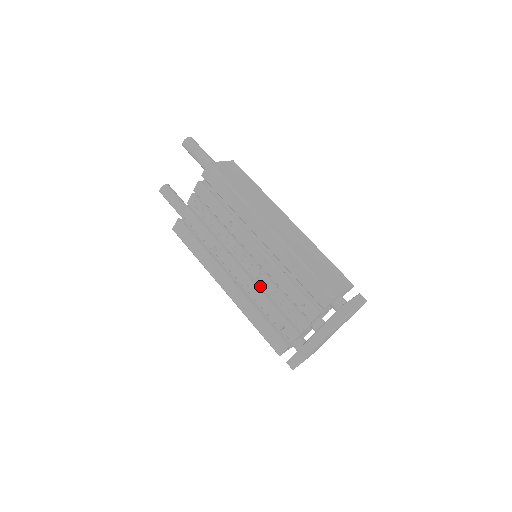
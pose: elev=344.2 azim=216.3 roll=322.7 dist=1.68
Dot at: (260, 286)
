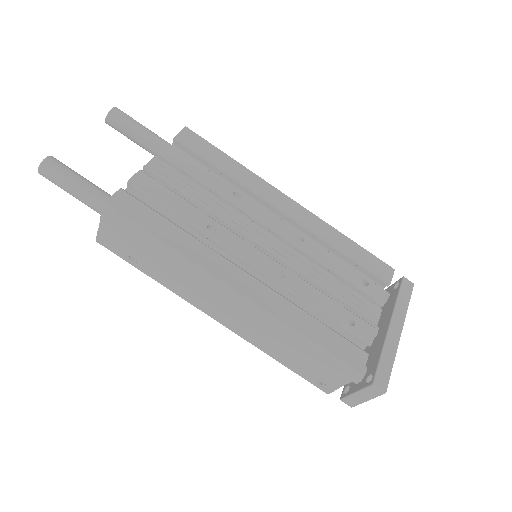
Dot at: occluded
